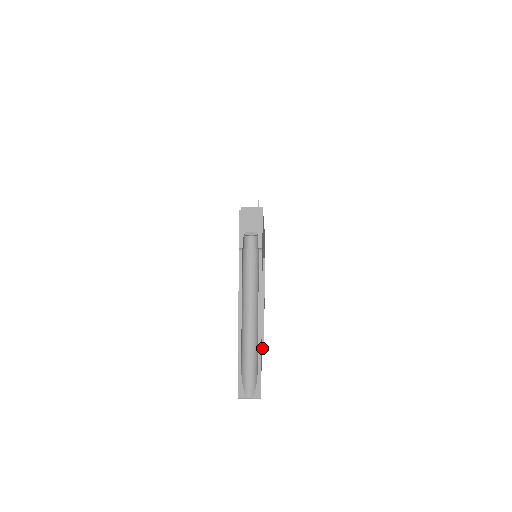
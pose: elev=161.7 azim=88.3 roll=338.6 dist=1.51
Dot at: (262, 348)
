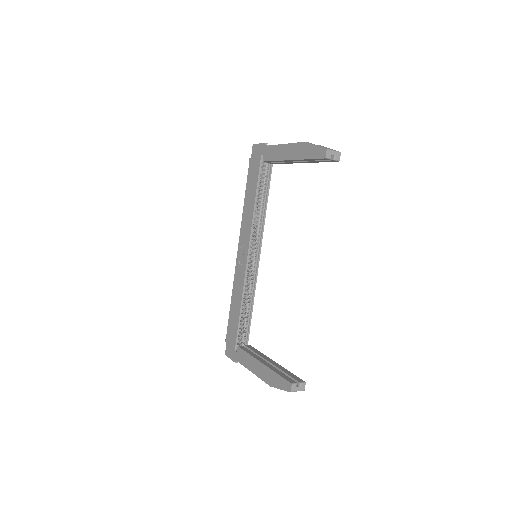
Dot at: (302, 381)
